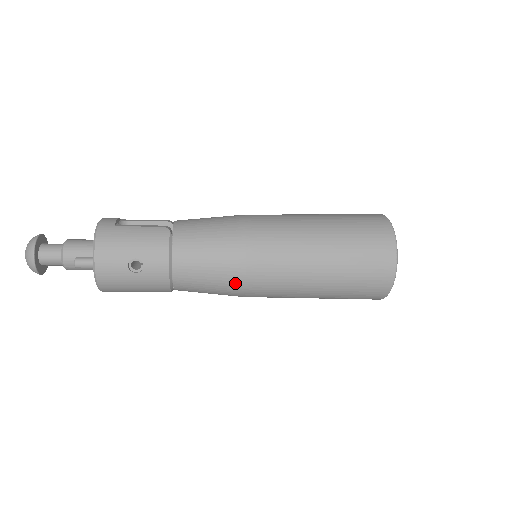
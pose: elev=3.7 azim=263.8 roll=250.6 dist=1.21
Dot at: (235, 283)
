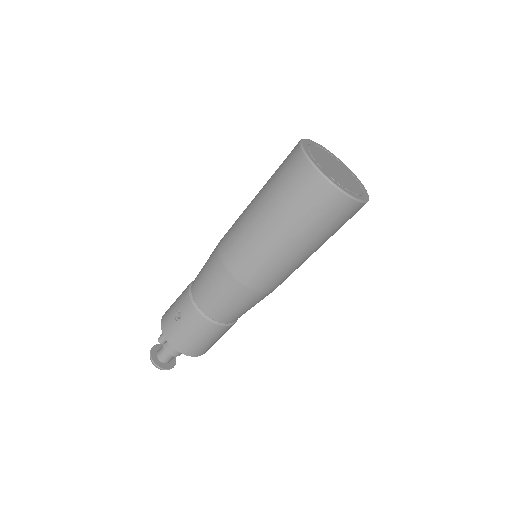
Dot at: (226, 278)
